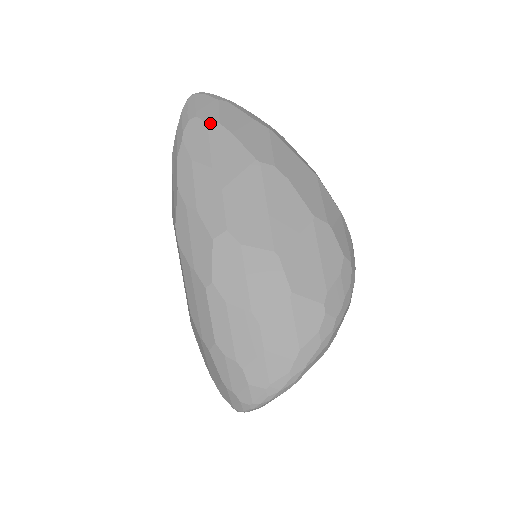
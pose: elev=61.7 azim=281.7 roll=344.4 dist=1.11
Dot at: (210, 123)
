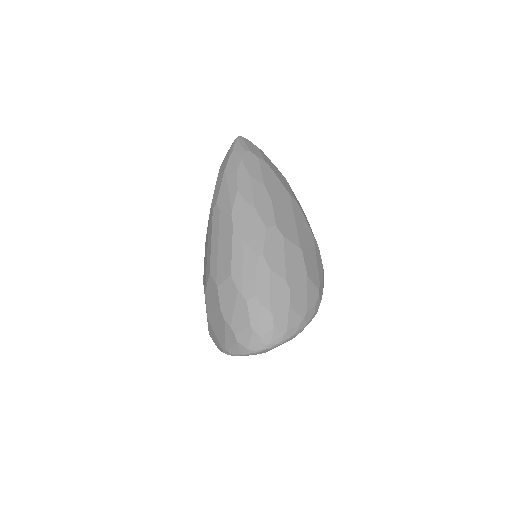
Dot at: (260, 158)
